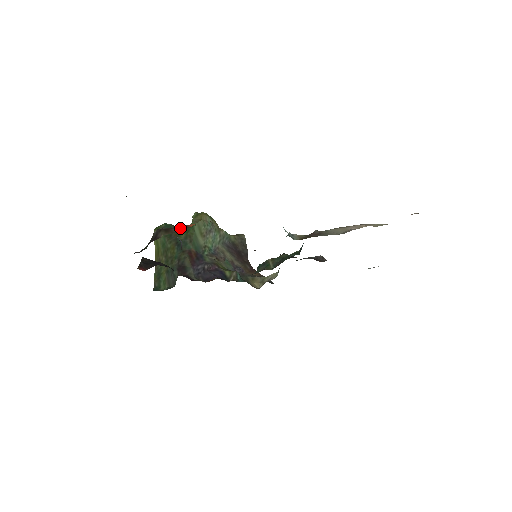
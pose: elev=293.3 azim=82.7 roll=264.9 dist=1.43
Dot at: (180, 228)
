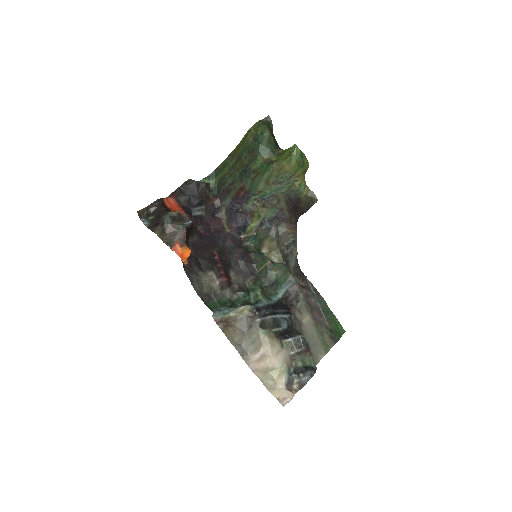
Dot at: (168, 242)
